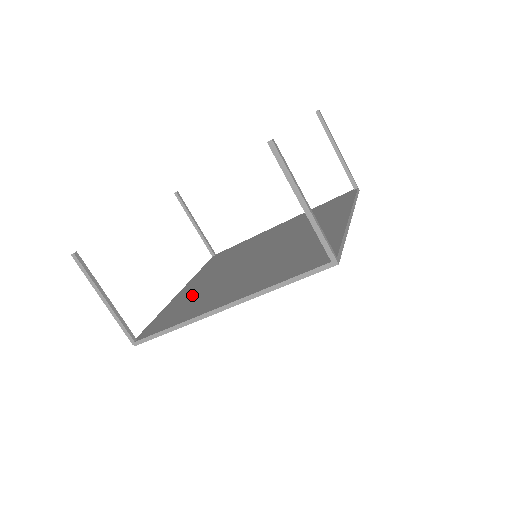
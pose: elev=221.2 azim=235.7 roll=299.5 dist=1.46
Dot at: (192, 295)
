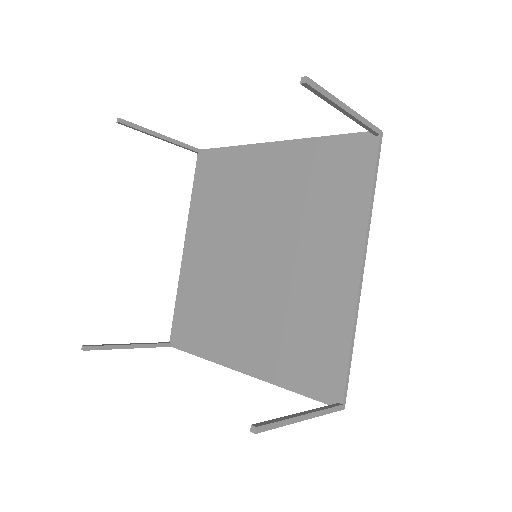
Dot at: (201, 287)
